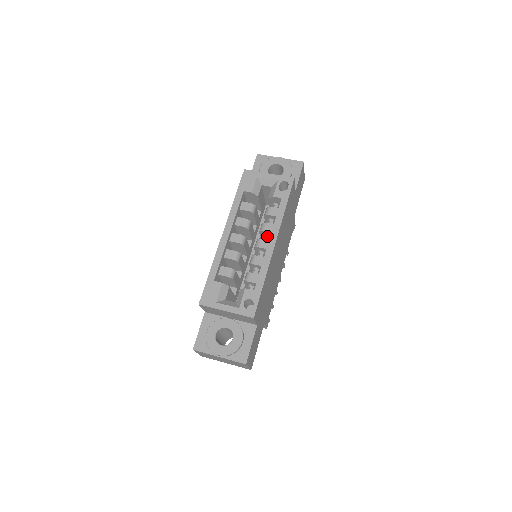
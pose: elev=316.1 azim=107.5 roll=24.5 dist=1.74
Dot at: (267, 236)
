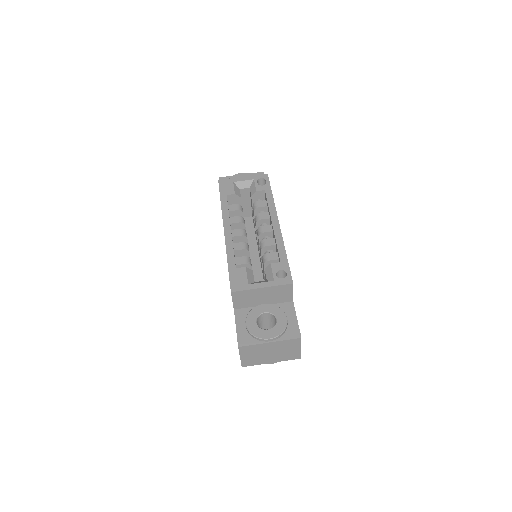
Dot at: (265, 224)
